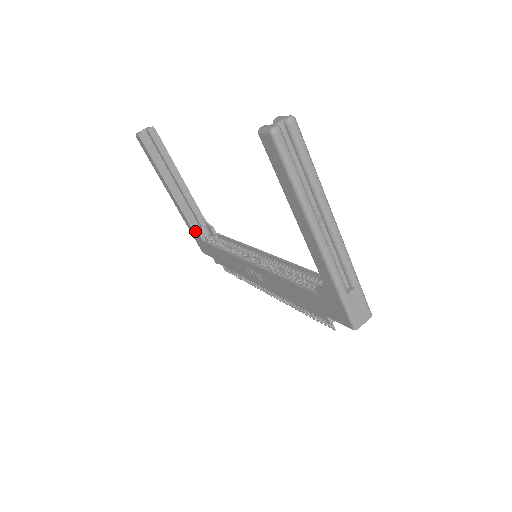
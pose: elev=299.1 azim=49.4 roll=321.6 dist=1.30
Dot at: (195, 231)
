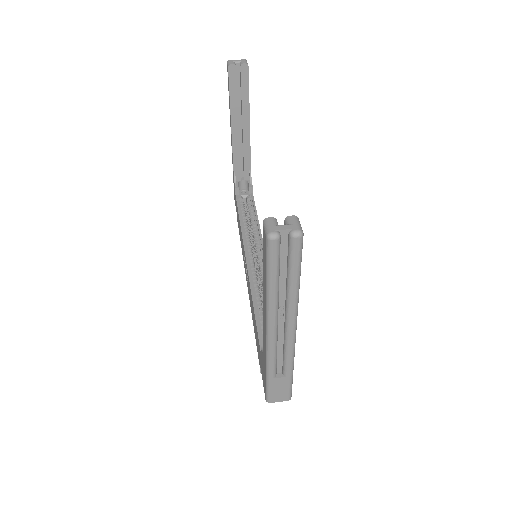
Dot at: (235, 180)
